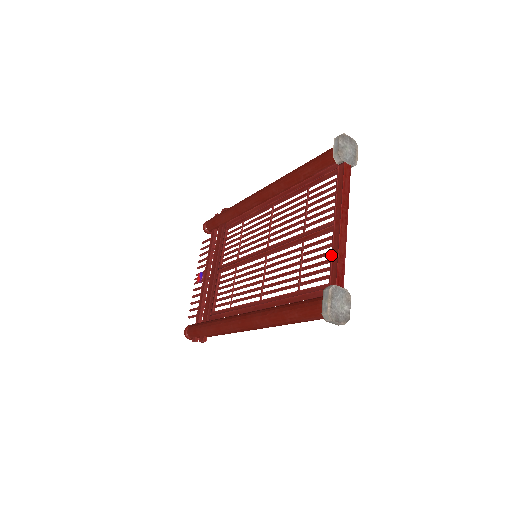
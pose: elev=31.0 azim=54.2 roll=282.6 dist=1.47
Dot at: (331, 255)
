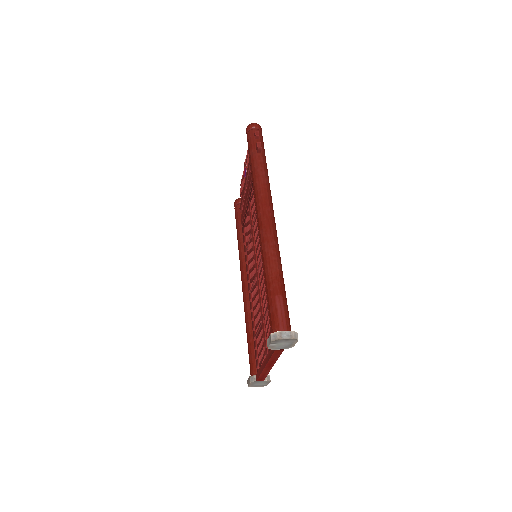
Dot at: occluded
